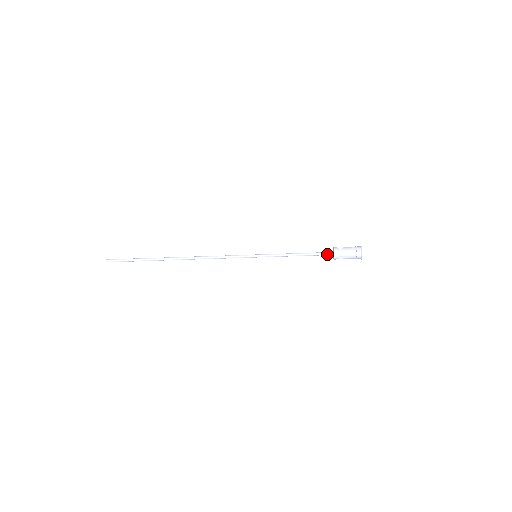
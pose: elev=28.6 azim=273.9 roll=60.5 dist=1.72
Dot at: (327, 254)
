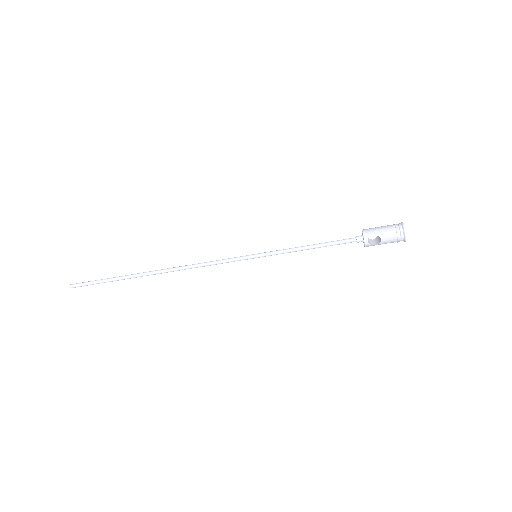
Dot at: (354, 238)
